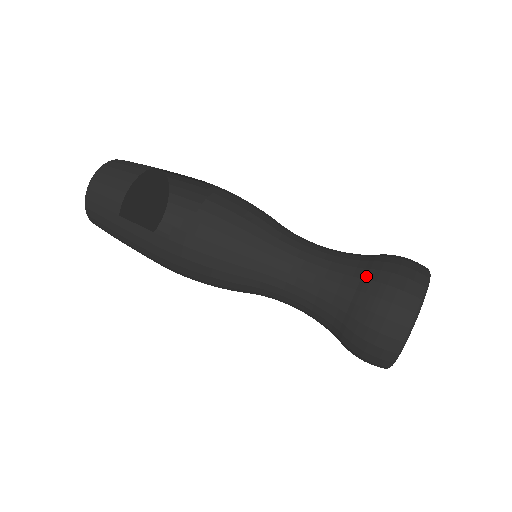
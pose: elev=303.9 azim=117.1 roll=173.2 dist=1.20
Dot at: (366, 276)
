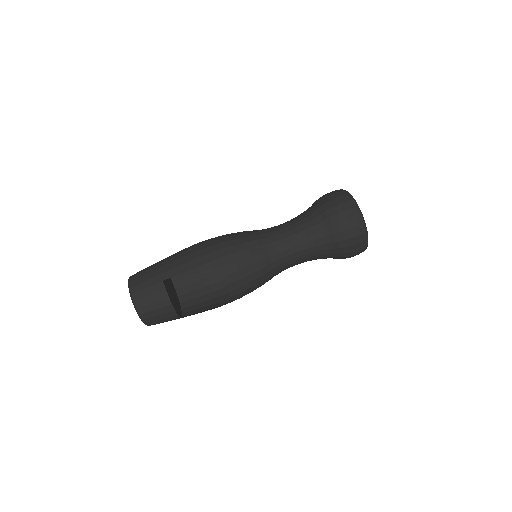
Dot at: (335, 247)
